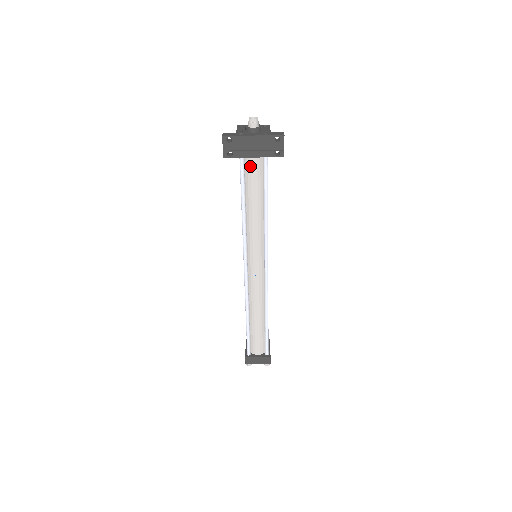
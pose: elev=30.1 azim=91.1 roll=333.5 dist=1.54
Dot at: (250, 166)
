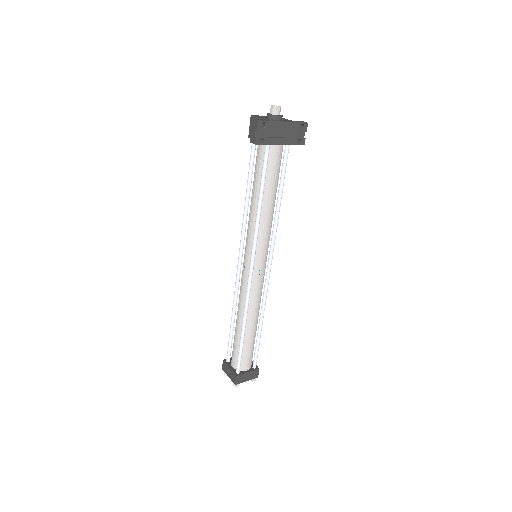
Dot at: (273, 155)
